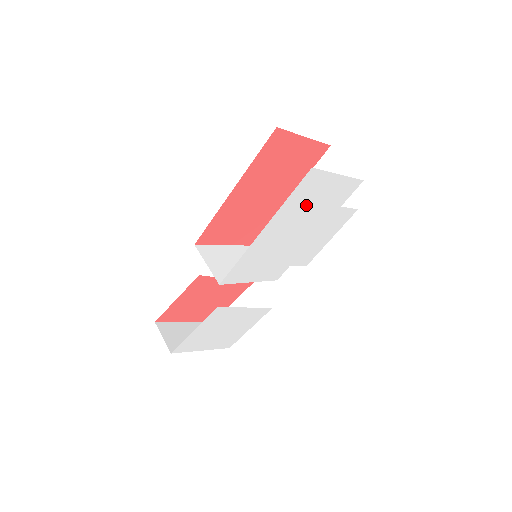
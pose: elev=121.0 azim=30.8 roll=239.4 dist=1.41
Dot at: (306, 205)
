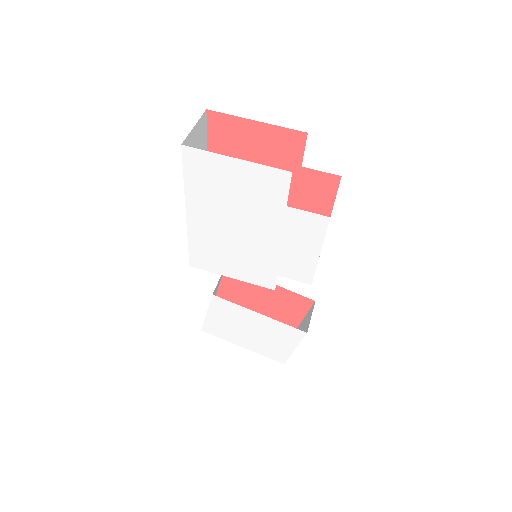
Dot at: (221, 193)
